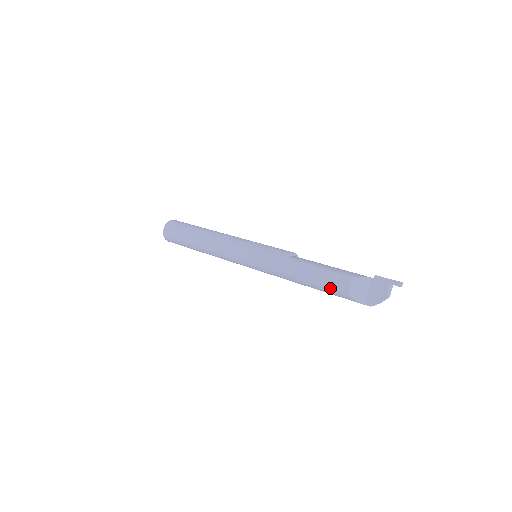
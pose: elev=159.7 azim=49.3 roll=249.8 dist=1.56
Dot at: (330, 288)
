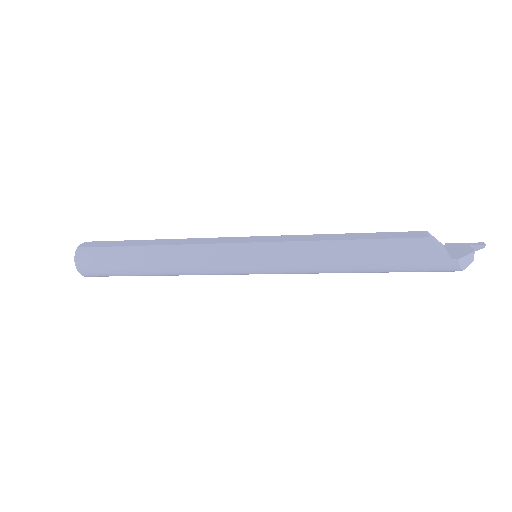
Dot at: (400, 240)
